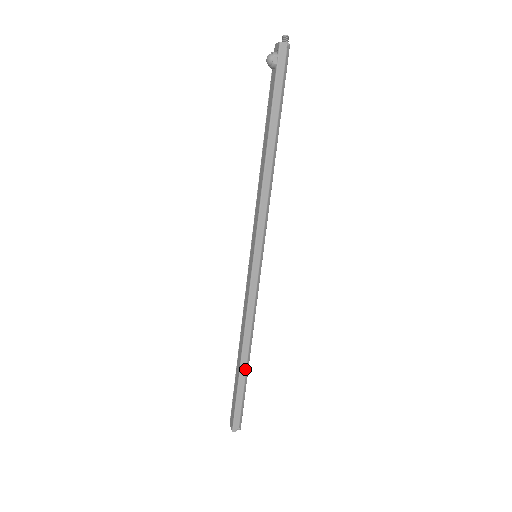
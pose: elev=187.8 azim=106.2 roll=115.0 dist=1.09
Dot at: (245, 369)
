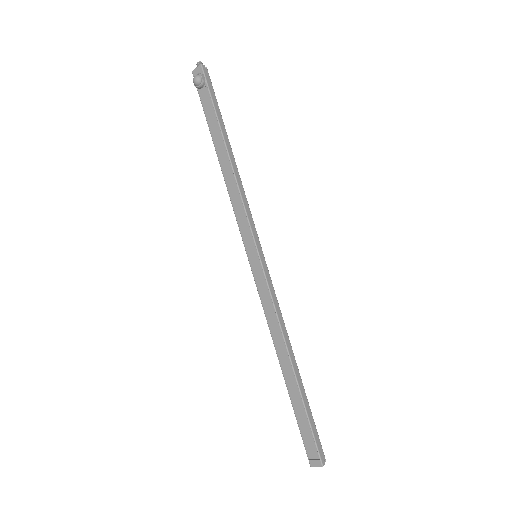
Dot at: (301, 380)
